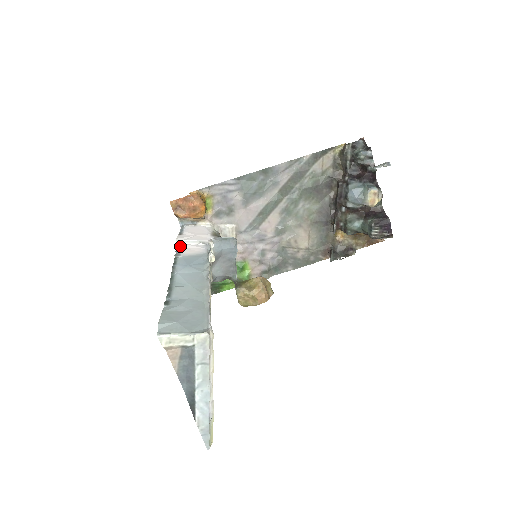
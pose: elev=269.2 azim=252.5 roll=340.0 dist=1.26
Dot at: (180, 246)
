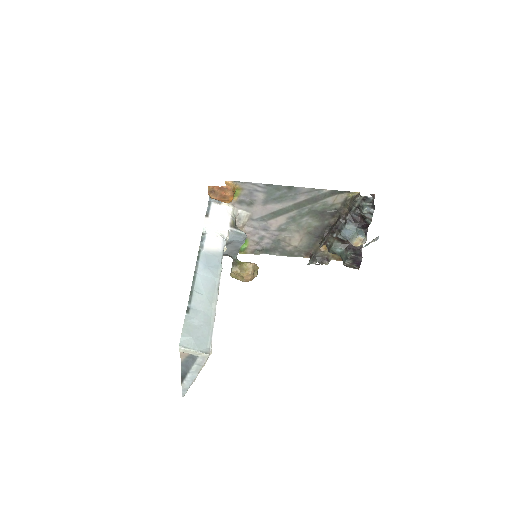
Dot at: (205, 233)
